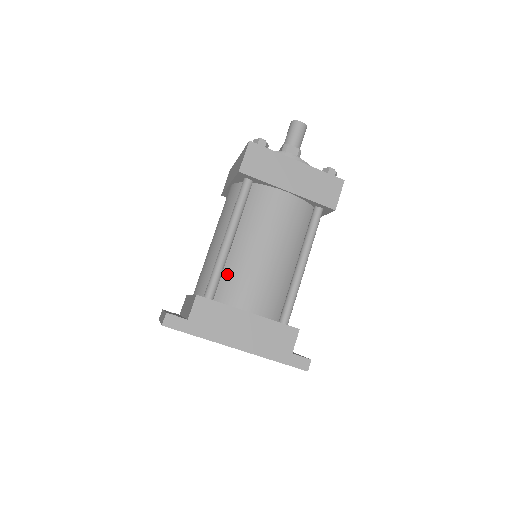
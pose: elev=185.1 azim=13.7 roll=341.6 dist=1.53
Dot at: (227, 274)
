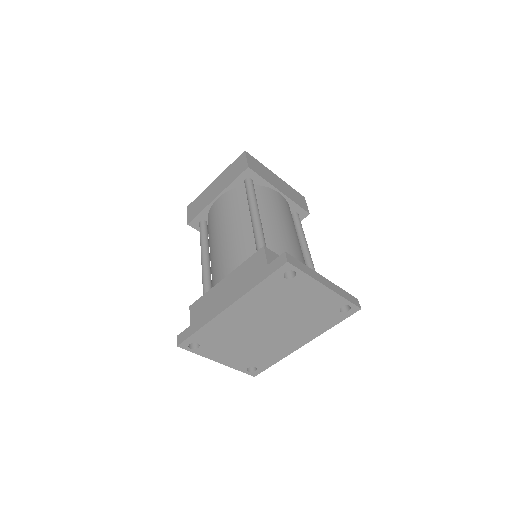
Dot at: (212, 278)
